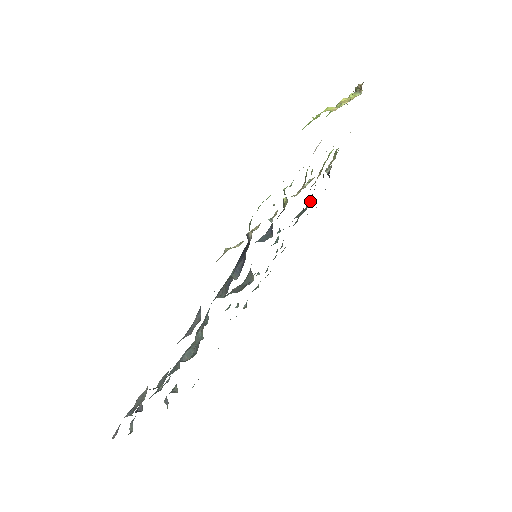
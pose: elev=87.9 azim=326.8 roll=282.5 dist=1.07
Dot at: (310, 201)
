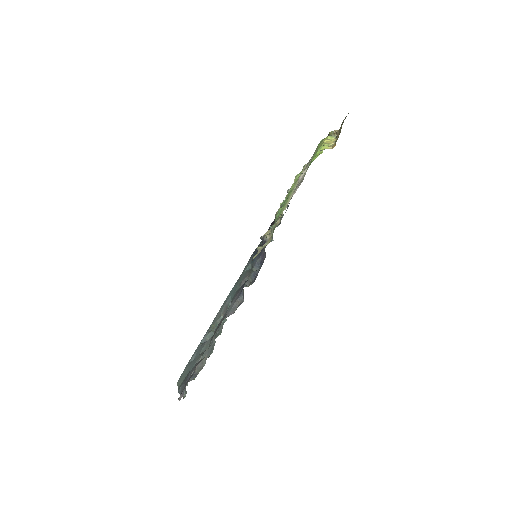
Dot at: occluded
